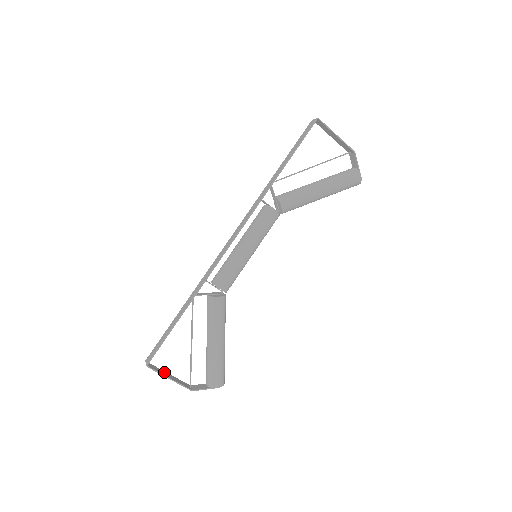
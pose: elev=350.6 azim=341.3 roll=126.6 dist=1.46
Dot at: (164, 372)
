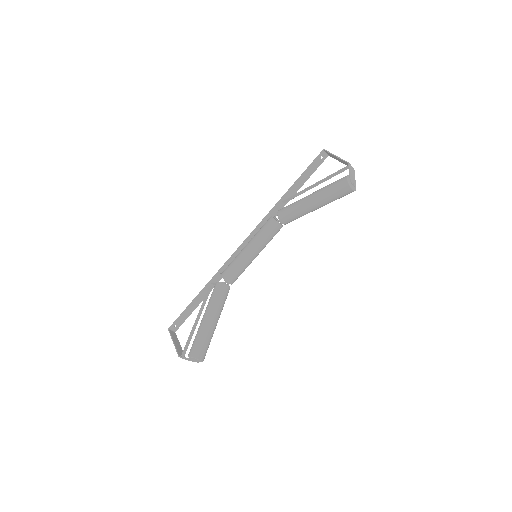
Dot at: (177, 341)
